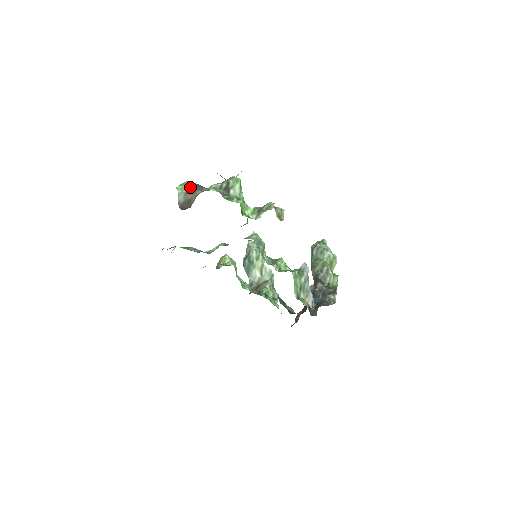
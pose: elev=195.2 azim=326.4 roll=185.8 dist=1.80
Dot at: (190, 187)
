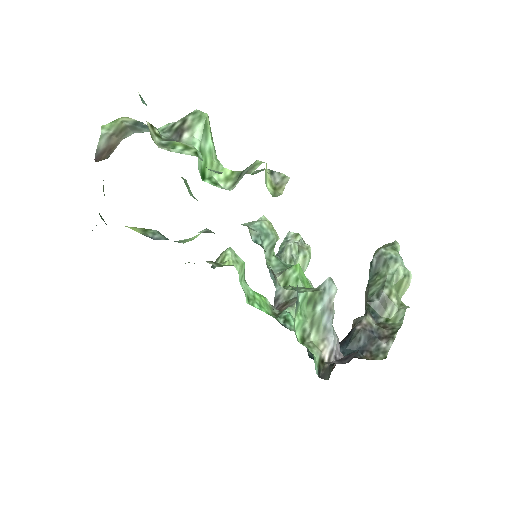
Dot at: (121, 125)
